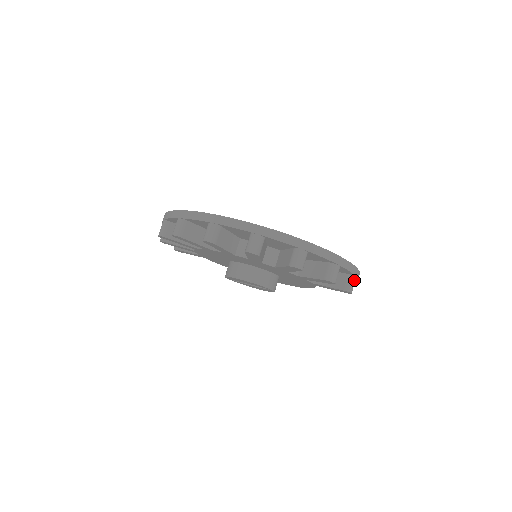
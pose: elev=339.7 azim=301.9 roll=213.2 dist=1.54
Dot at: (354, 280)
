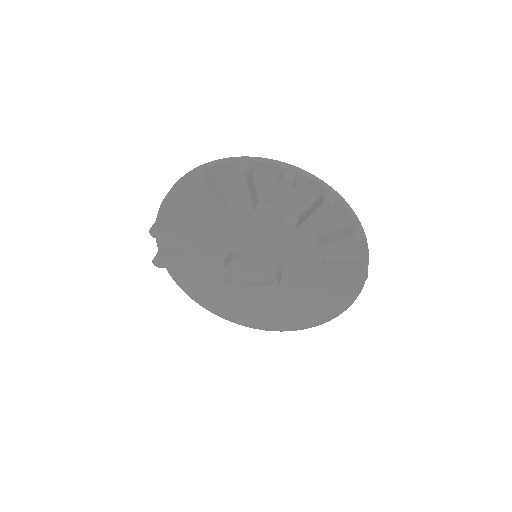
Dot at: occluded
